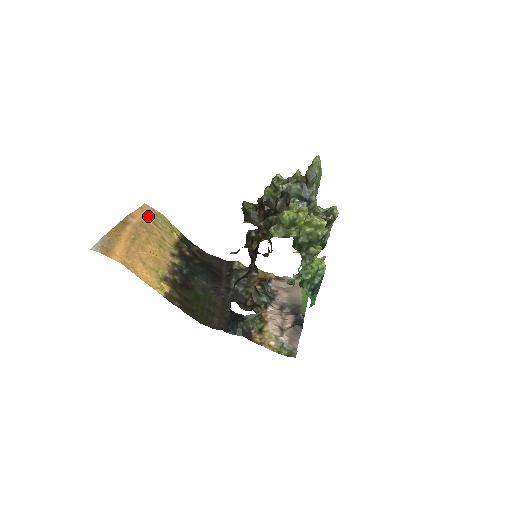
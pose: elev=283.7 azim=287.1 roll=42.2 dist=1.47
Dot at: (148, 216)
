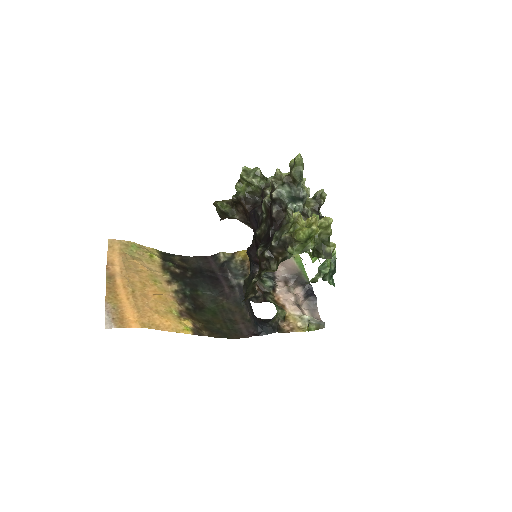
Dot at: (122, 253)
